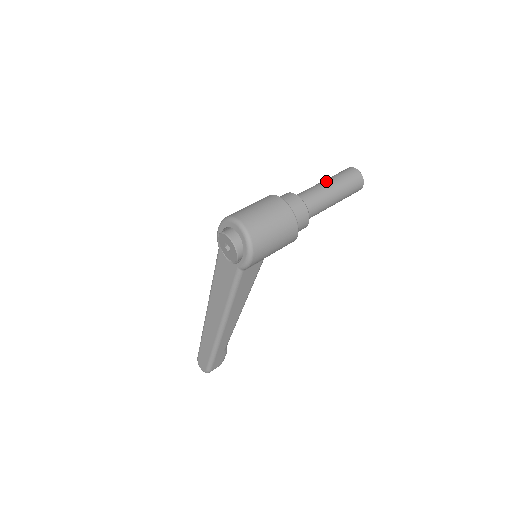
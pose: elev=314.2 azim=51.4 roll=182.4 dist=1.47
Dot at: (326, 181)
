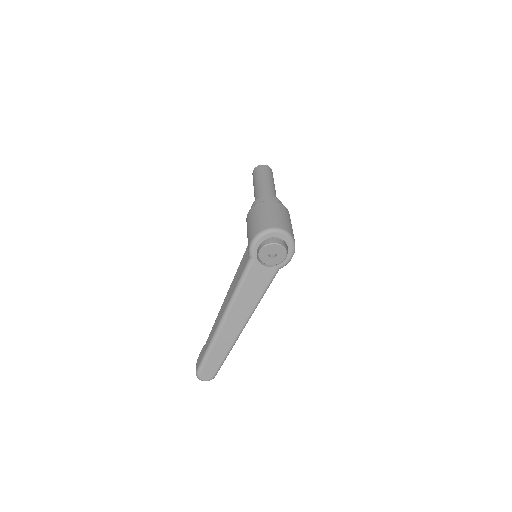
Dot at: (266, 180)
